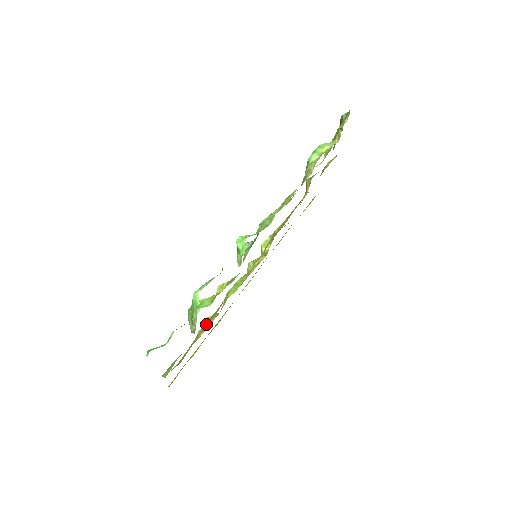
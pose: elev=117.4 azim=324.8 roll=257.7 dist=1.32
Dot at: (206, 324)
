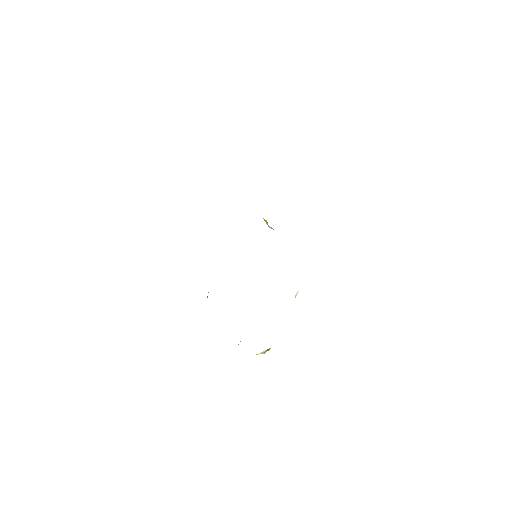
Dot at: occluded
